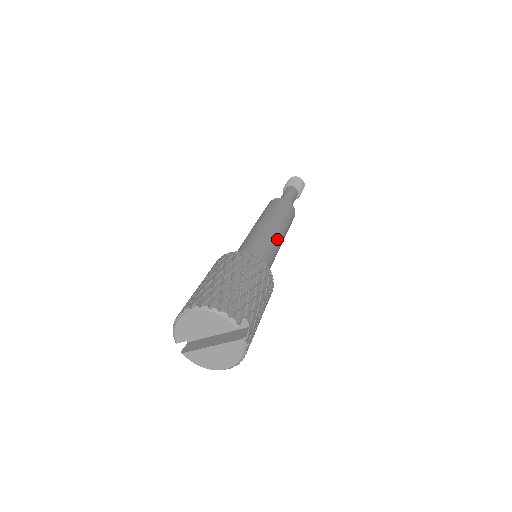
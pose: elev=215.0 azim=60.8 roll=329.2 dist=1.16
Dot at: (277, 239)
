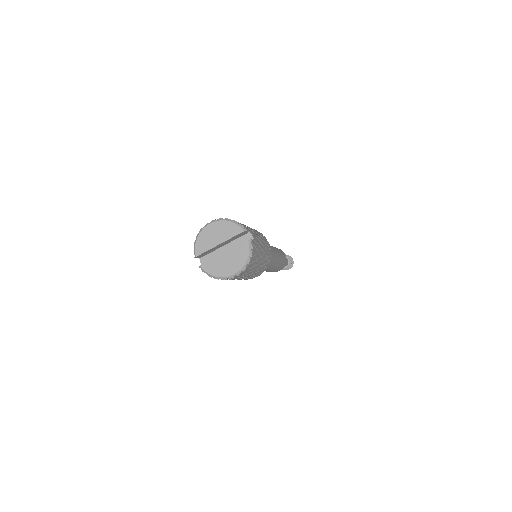
Dot at: (272, 250)
